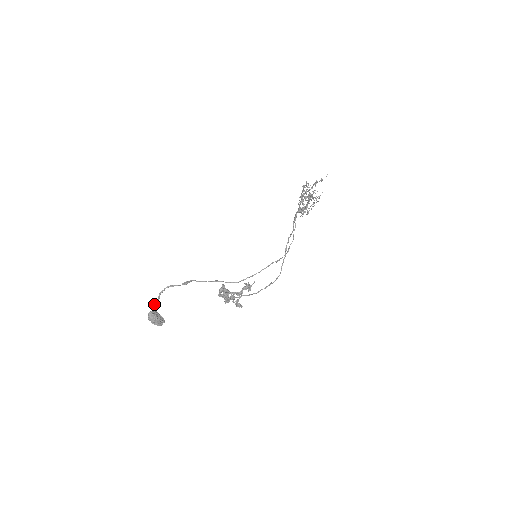
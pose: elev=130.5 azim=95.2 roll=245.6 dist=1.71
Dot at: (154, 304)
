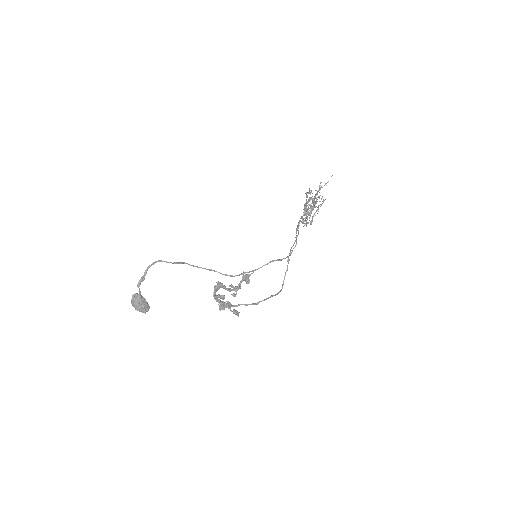
Dot at: (139, 280)
